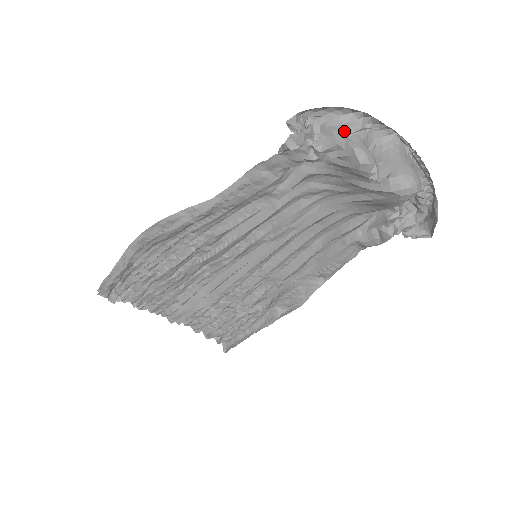
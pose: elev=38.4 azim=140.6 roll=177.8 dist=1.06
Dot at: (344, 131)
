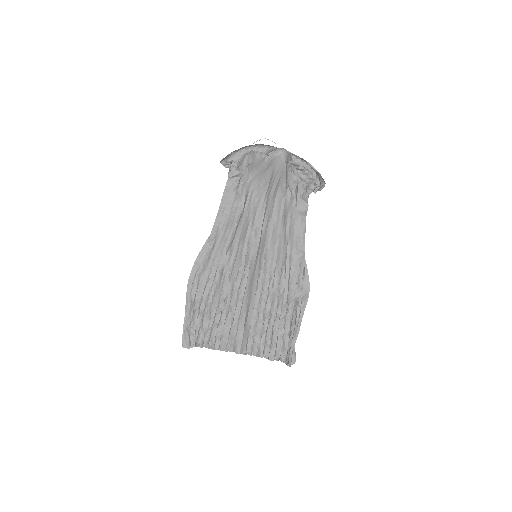
Dot at: occluded
